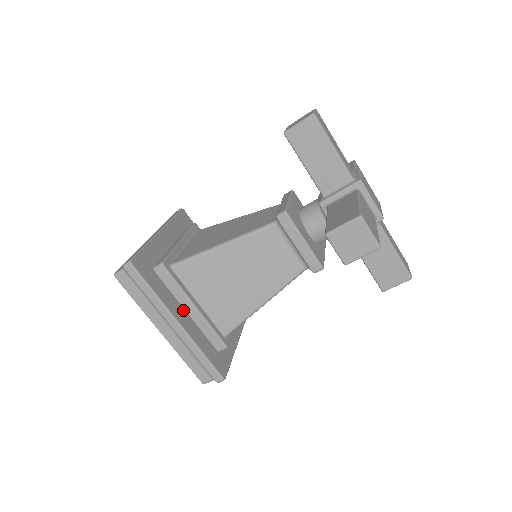
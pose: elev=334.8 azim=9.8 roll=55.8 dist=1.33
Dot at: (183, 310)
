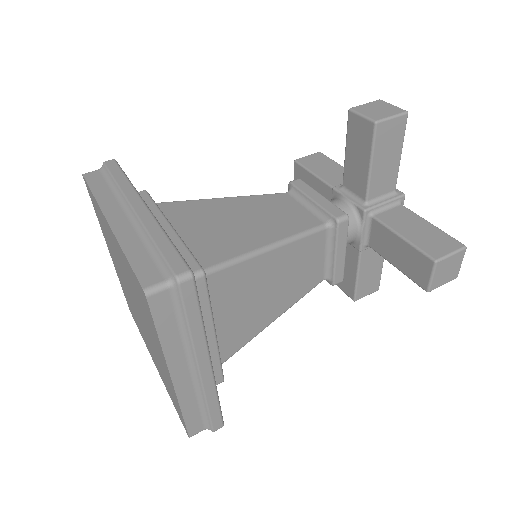
Dot at: occluded
